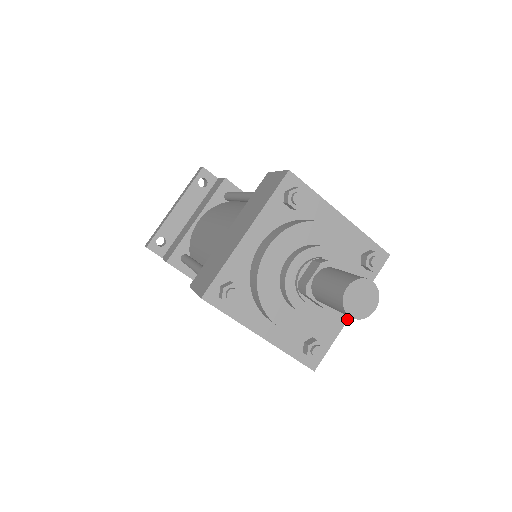
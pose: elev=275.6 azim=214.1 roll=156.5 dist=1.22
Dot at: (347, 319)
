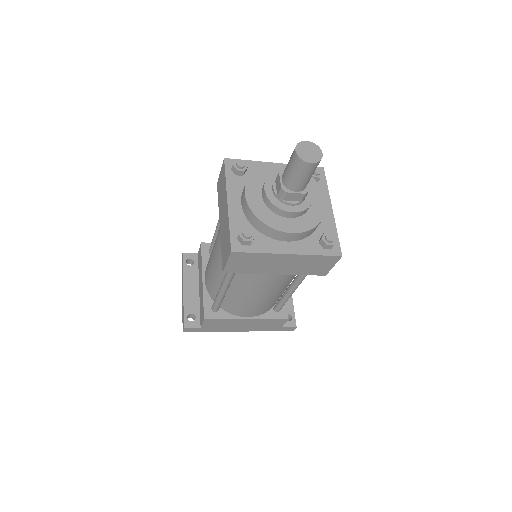
Dot at: (333, 215)
